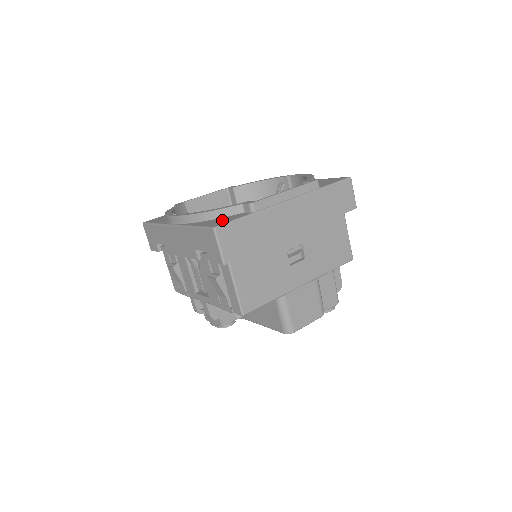
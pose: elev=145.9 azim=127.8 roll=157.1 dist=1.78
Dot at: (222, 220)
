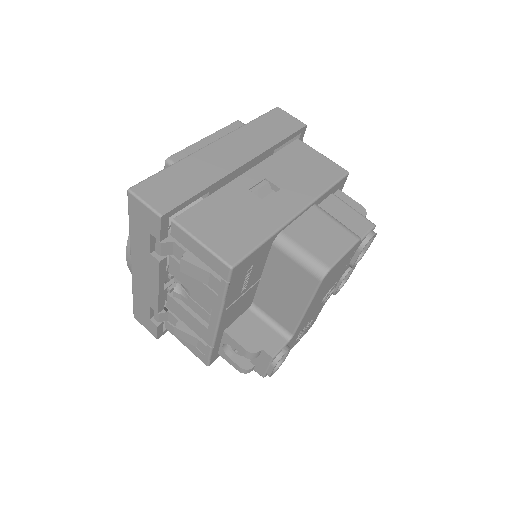
Dot at: occluded
